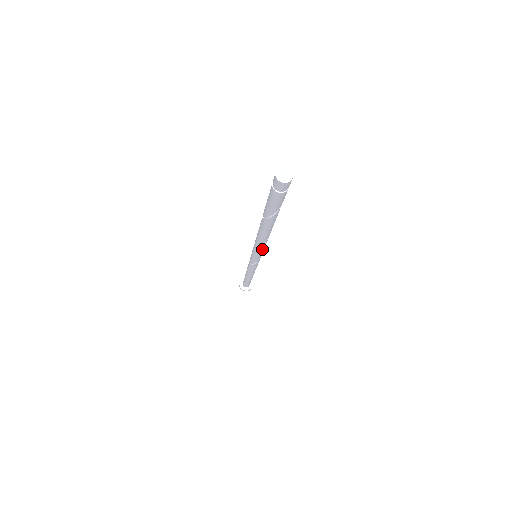
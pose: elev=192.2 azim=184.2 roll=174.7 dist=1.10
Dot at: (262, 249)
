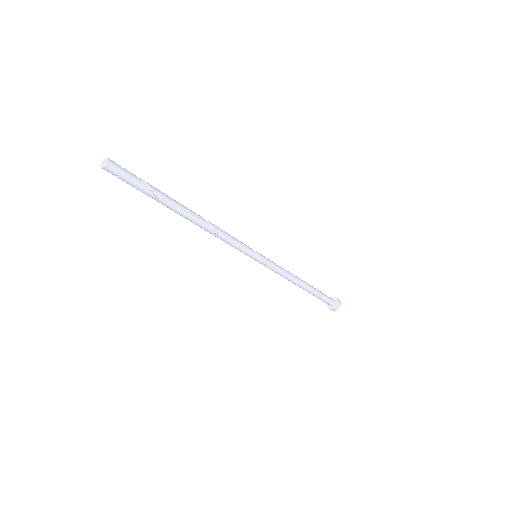
Dot at: (231, 242)
